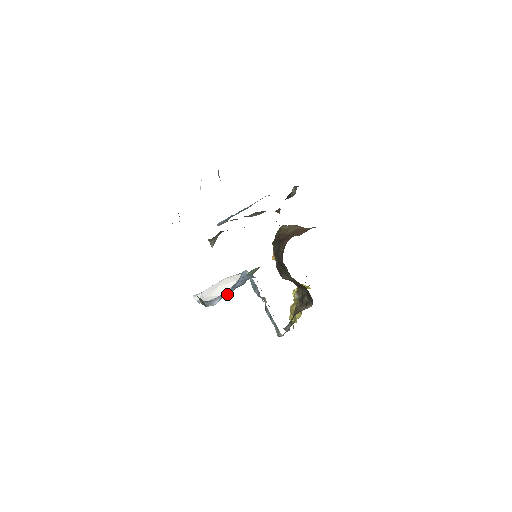
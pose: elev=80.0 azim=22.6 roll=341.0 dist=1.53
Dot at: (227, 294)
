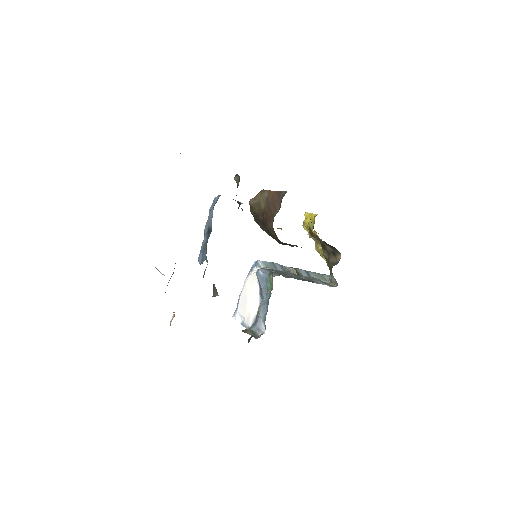
Dot at: (265, 315)
